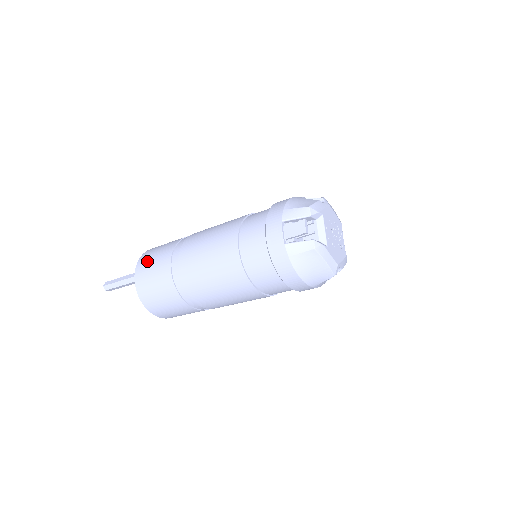
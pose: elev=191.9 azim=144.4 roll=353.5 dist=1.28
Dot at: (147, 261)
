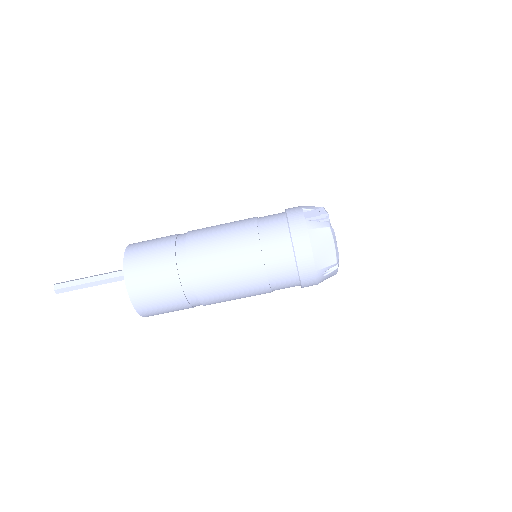
Dot at: (144, 242)
